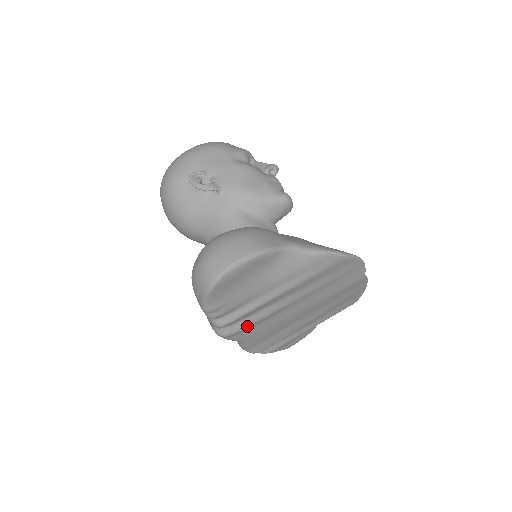
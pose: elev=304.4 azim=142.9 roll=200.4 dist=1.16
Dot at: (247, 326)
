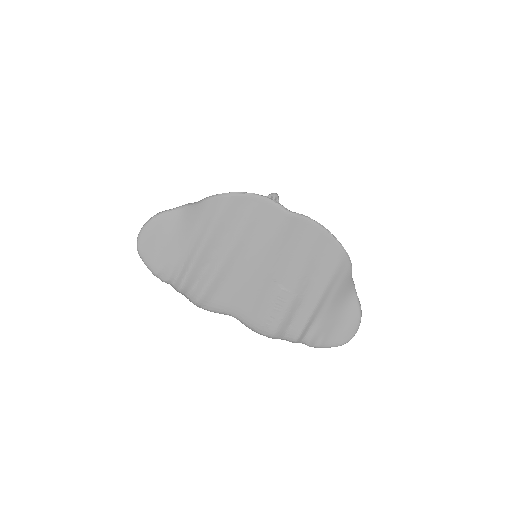
Dot at: (206, 288)
